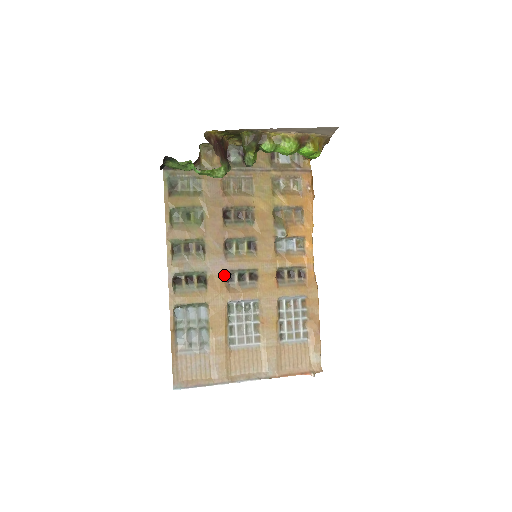
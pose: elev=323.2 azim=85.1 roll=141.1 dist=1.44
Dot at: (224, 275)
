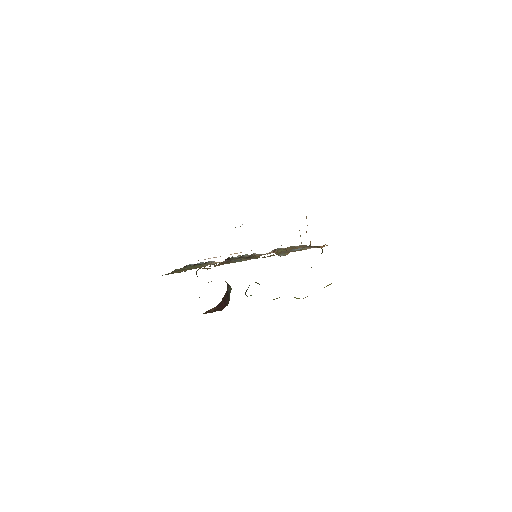
Dot at: occluded
